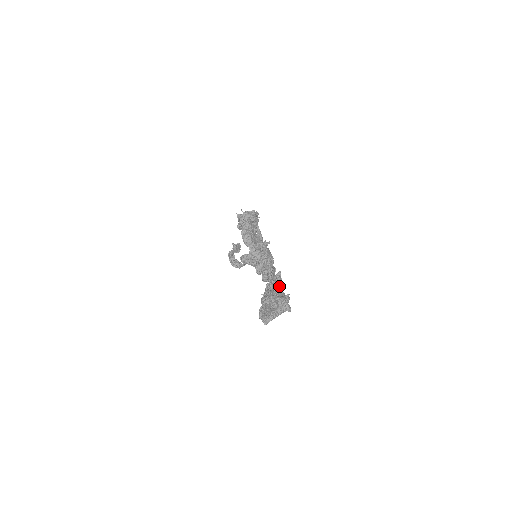
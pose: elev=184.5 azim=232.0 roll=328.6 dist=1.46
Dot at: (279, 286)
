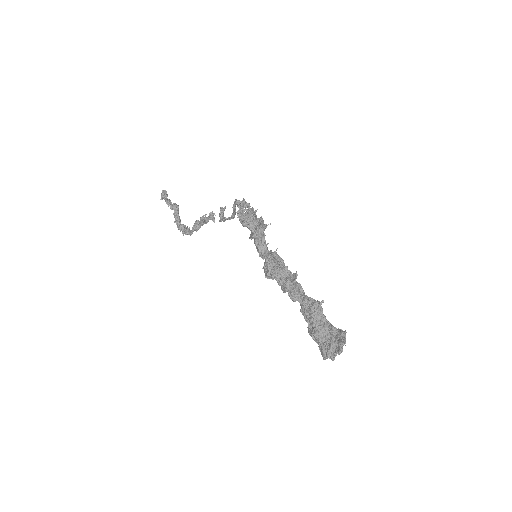
Dot at: (323, 315)
